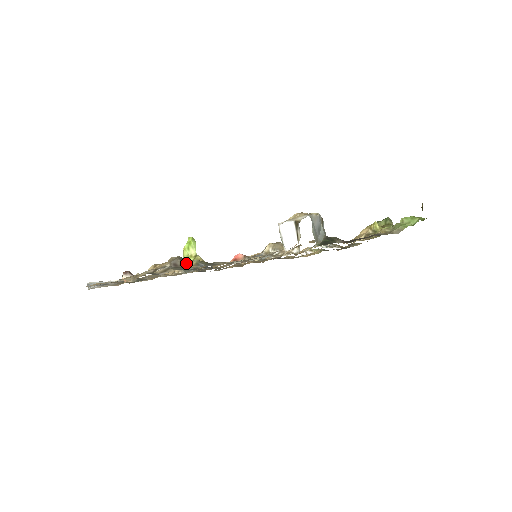
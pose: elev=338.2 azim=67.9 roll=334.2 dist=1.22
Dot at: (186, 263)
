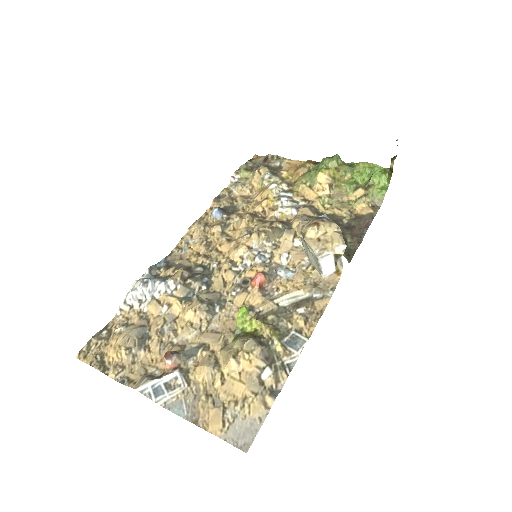
Dot at: (269, 348)
